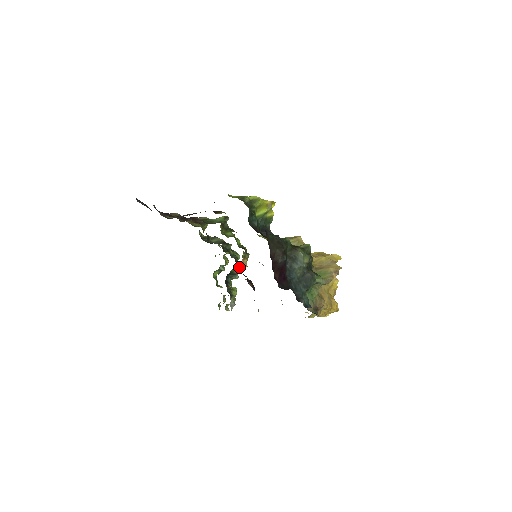
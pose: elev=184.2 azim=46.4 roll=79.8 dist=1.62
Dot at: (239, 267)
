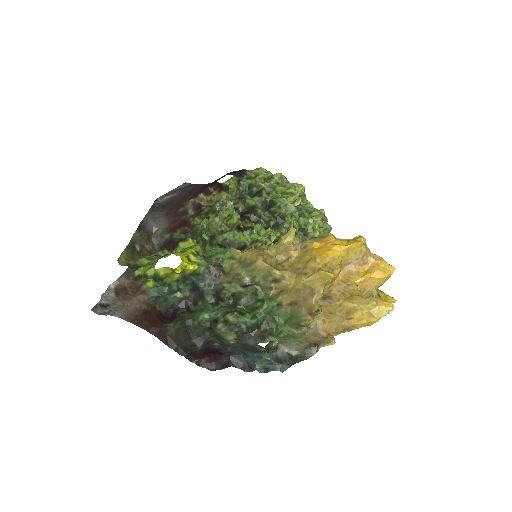
Dot at: occluded
